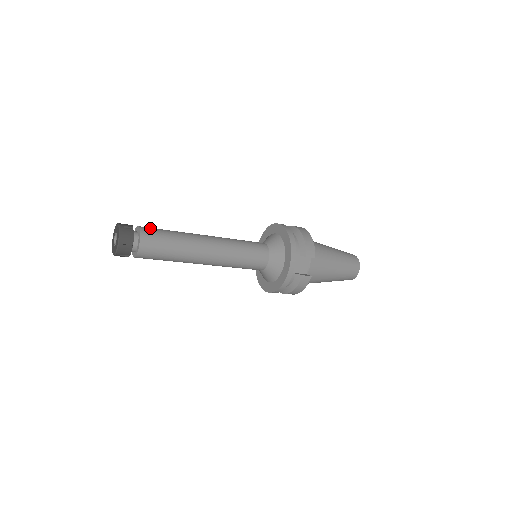
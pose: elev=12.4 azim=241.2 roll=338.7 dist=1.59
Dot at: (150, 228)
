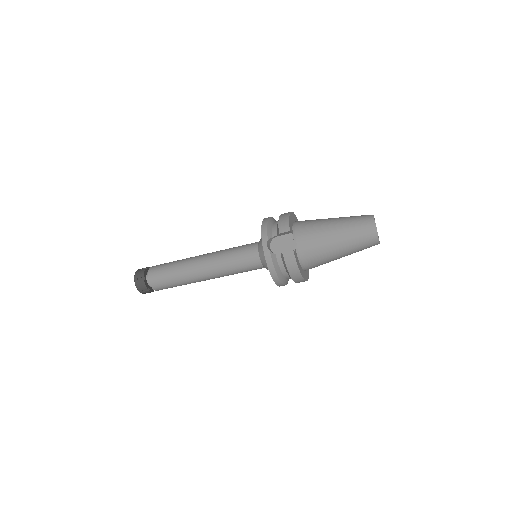
Dot at: (160, 264)
